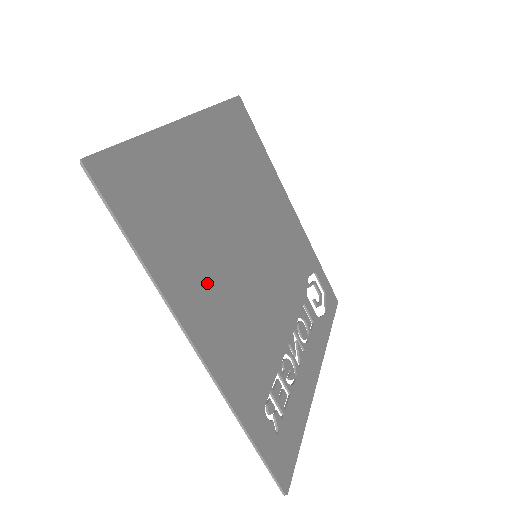
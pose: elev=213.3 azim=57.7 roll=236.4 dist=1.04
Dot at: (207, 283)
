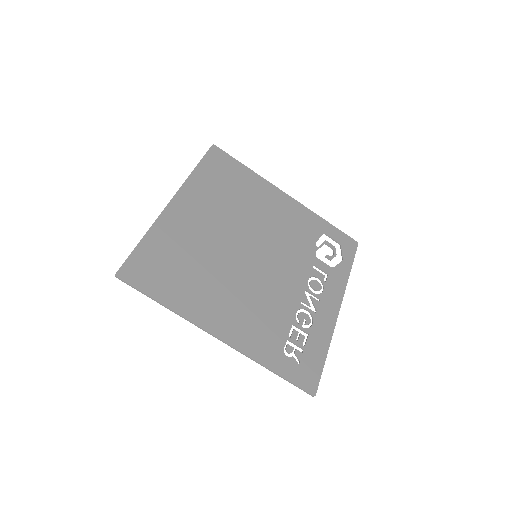
Dot at: (216, 296)
